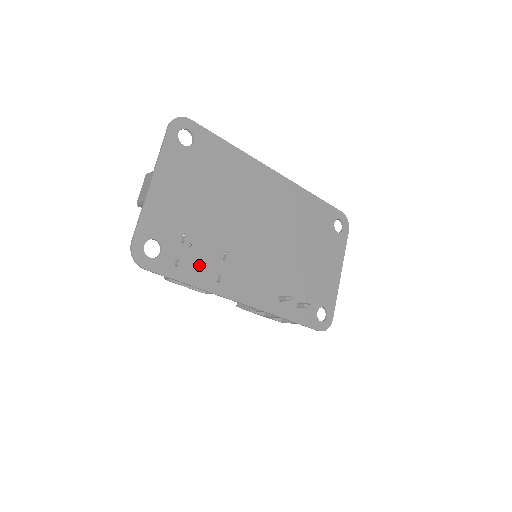
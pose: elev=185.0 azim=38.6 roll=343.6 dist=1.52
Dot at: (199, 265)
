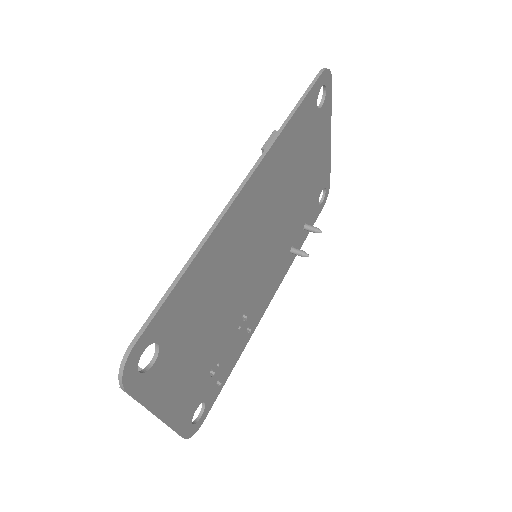
Dot at: (231, 354)
